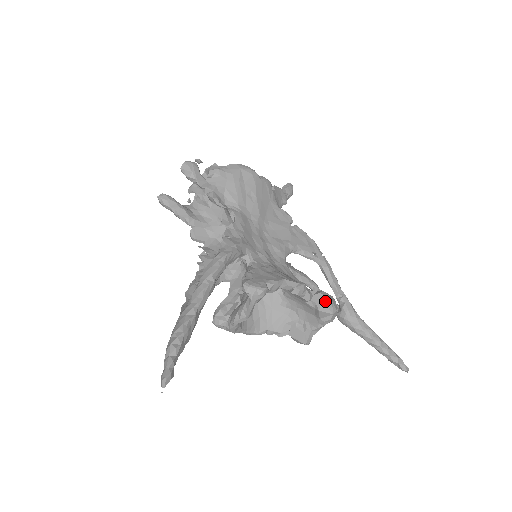
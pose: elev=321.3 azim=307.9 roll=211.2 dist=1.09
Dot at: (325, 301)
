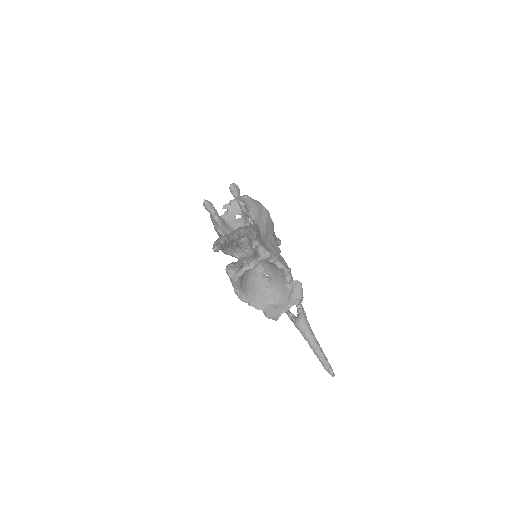
Dot at: (299, 286)
